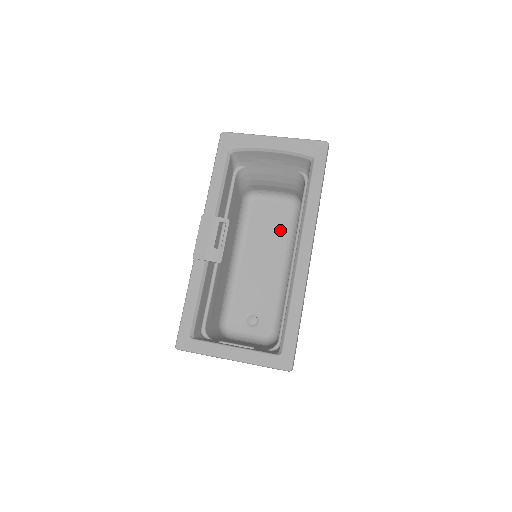
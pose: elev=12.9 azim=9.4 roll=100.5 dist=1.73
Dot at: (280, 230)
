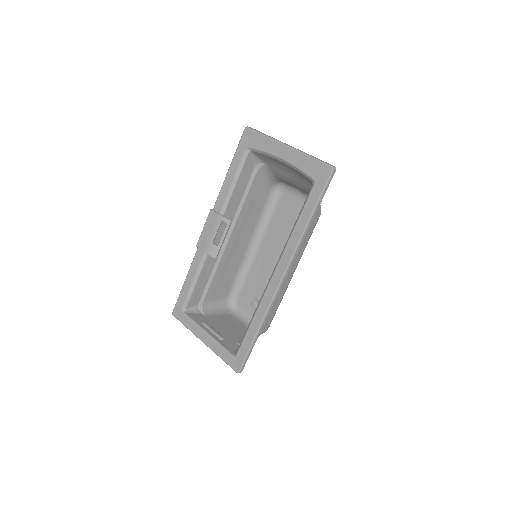
Dot at: occluded
